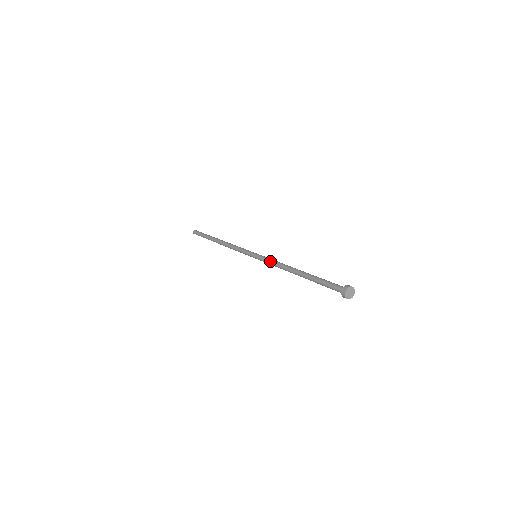
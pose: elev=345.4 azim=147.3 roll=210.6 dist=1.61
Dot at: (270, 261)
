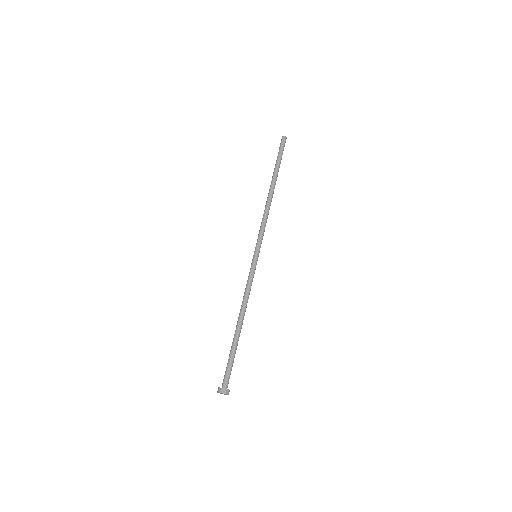
Dot at: (248, 282)
